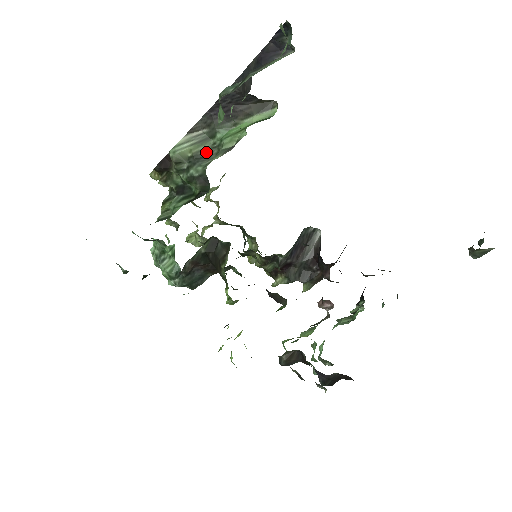
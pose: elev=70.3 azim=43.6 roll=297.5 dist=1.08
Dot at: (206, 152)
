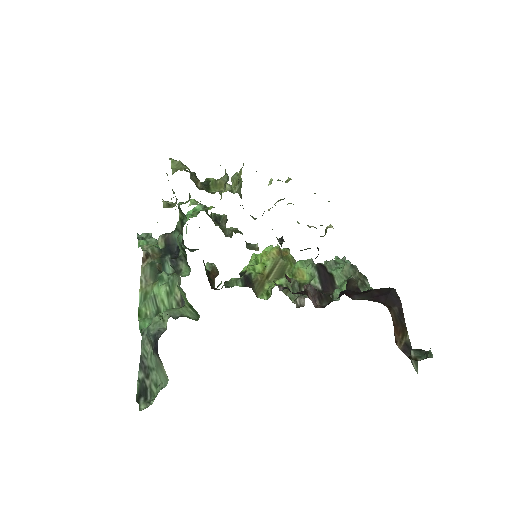
Dot at: occluded
